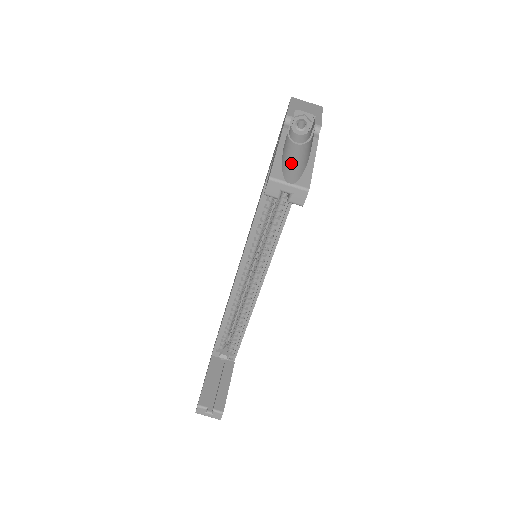
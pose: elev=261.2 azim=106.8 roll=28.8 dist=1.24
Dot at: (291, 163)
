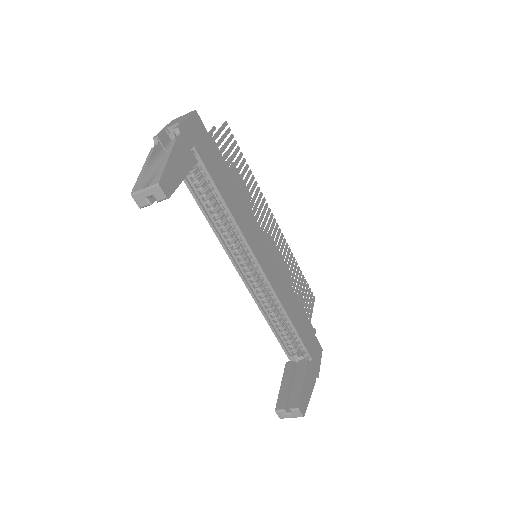
Dot at: occluded
